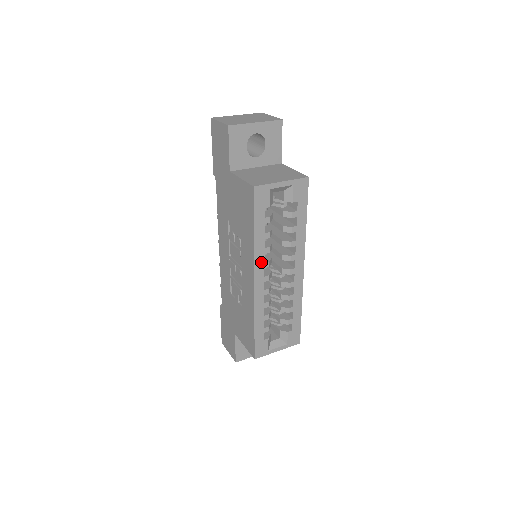
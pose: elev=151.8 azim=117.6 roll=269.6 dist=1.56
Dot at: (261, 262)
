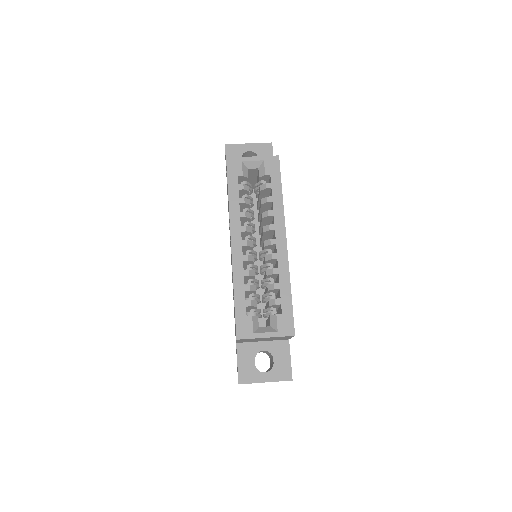
Dot at: (237, 225)
